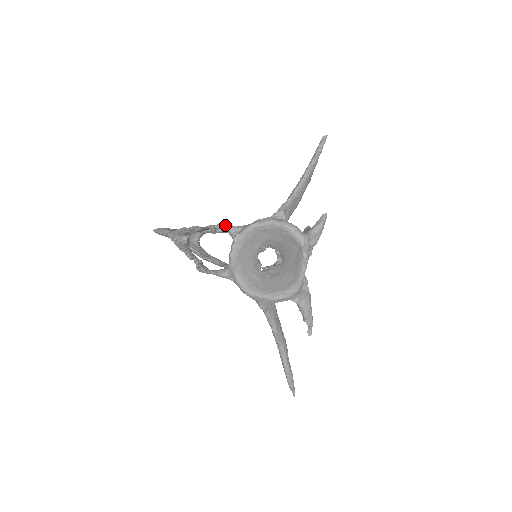
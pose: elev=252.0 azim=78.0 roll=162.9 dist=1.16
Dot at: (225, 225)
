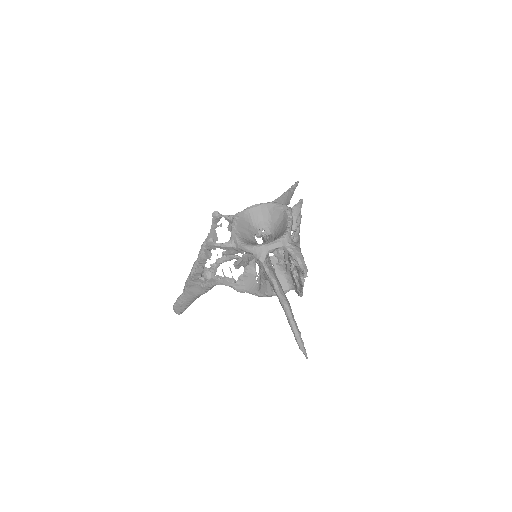
Dot at: (227, 216)
